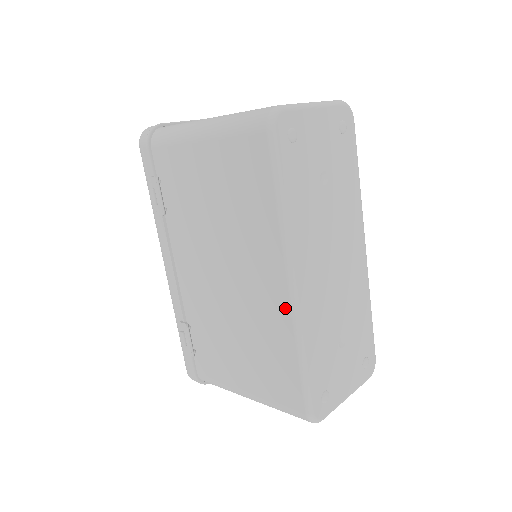
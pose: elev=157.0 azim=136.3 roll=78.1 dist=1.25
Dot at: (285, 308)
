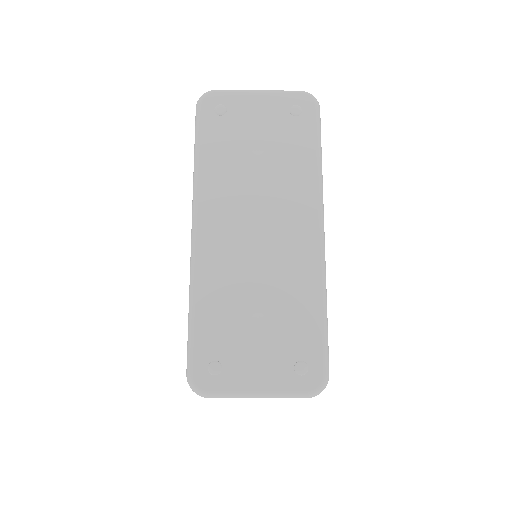
Dot at: occluded
